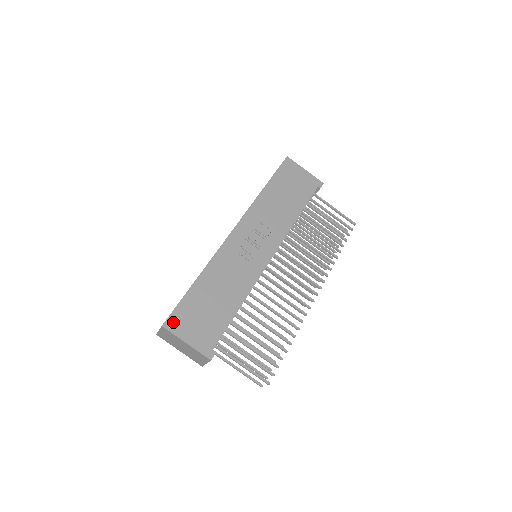
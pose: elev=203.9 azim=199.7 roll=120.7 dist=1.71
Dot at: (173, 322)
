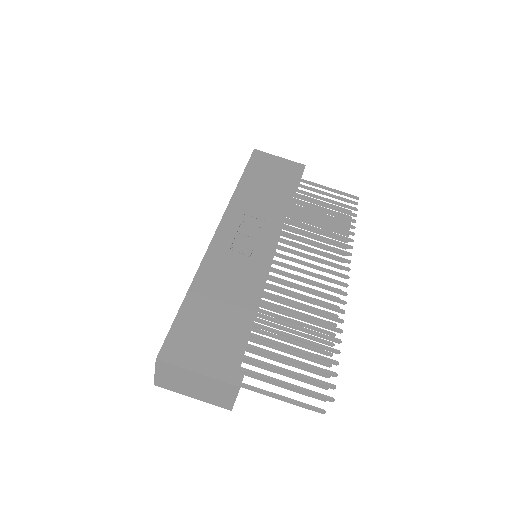
Dot at: (171, 350)
